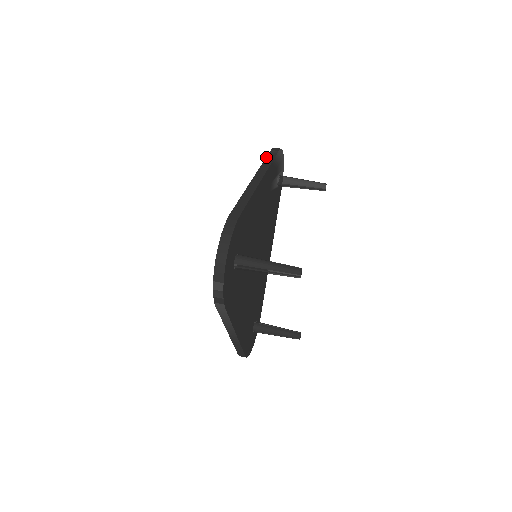
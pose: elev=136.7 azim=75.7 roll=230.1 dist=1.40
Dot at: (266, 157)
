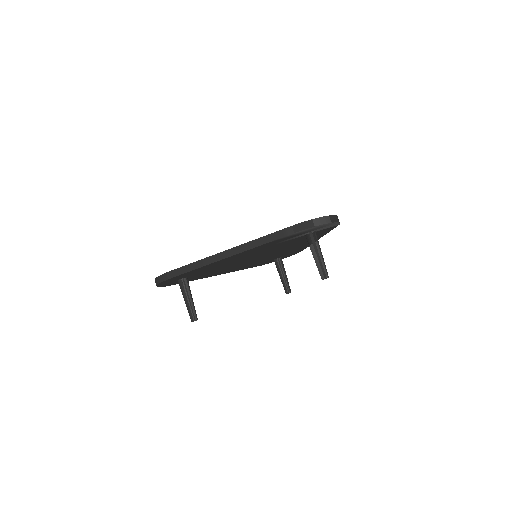
Dot at: (272, 233)
